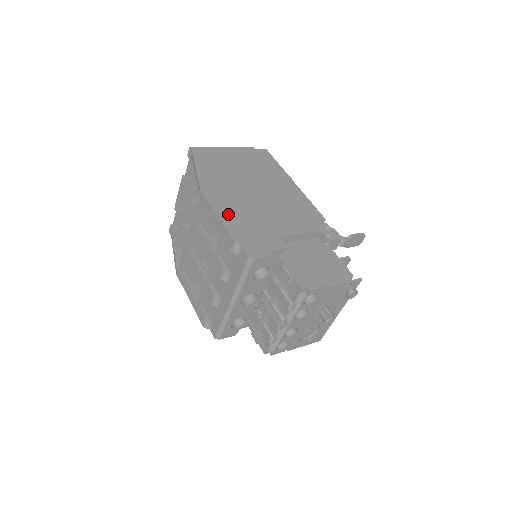
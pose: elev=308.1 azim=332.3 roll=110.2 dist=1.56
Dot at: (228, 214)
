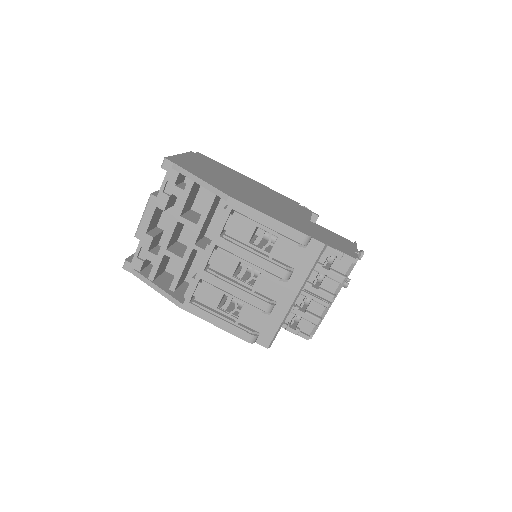
Dot at: (271, 214)
